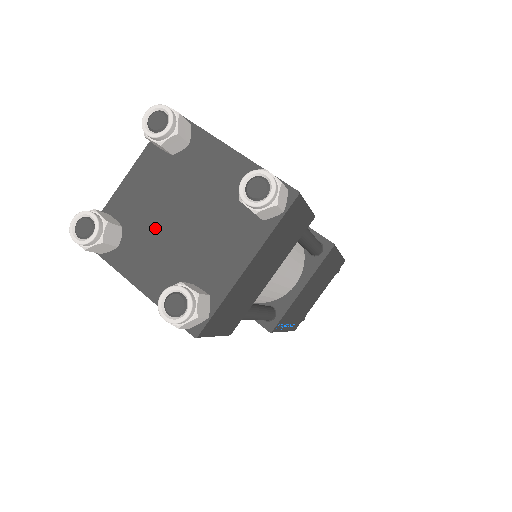
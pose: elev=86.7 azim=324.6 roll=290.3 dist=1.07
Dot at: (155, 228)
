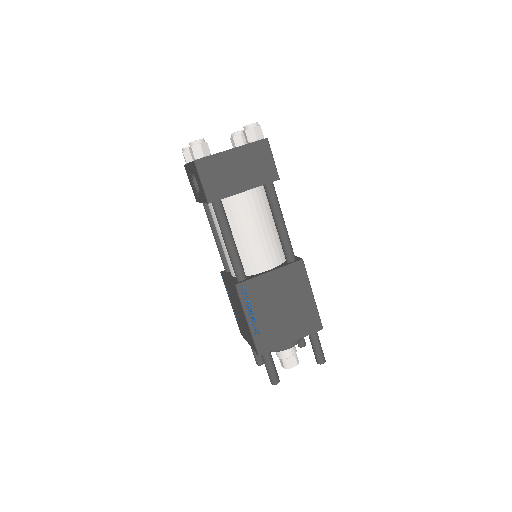
Dot at: occluded
